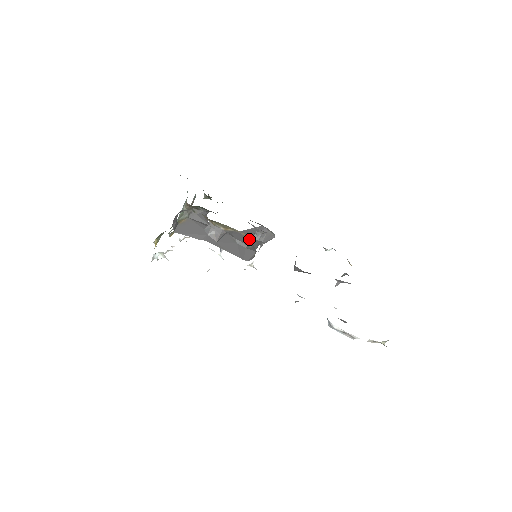
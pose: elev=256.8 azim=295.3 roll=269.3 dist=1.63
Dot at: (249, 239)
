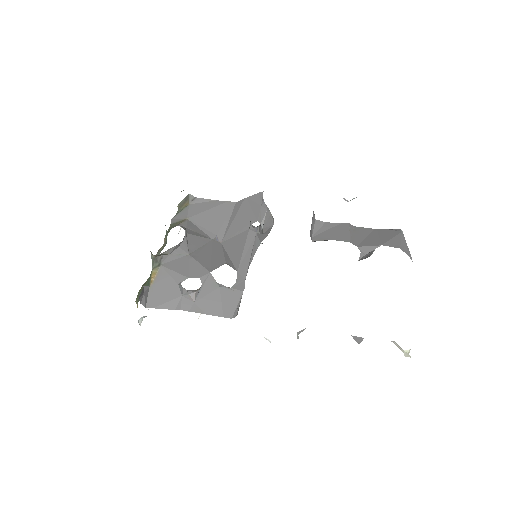
Dot at: occluded
